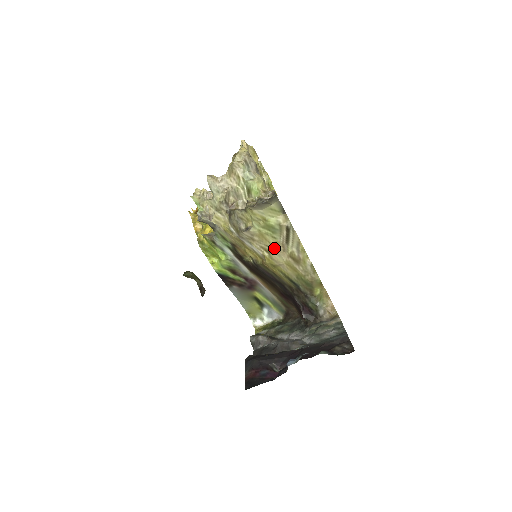
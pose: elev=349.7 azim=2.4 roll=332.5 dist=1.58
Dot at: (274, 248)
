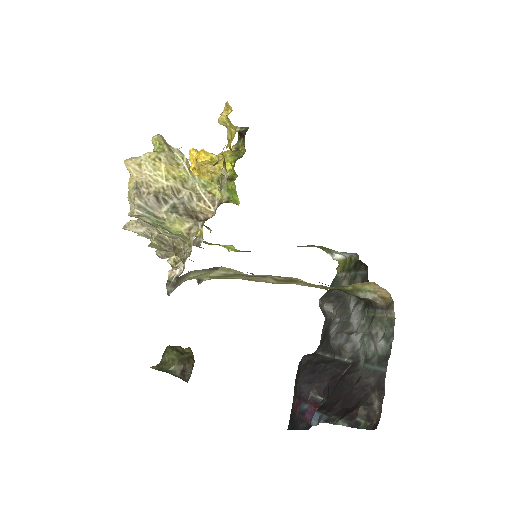
Dot at: occluded
